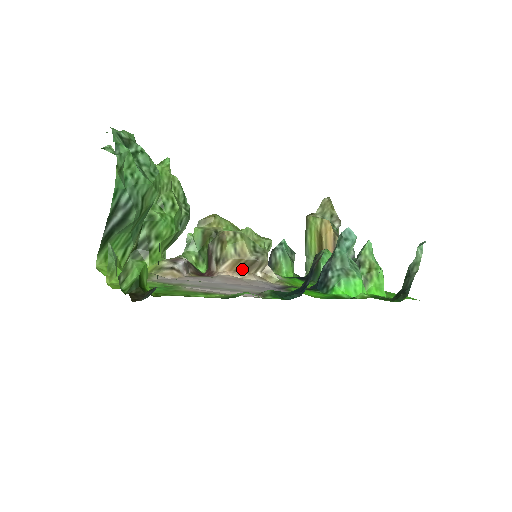
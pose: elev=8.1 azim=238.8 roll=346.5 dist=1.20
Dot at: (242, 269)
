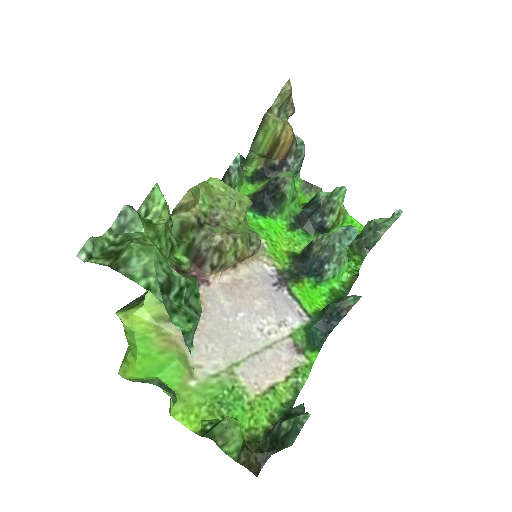
Dot at: (235, 263)
